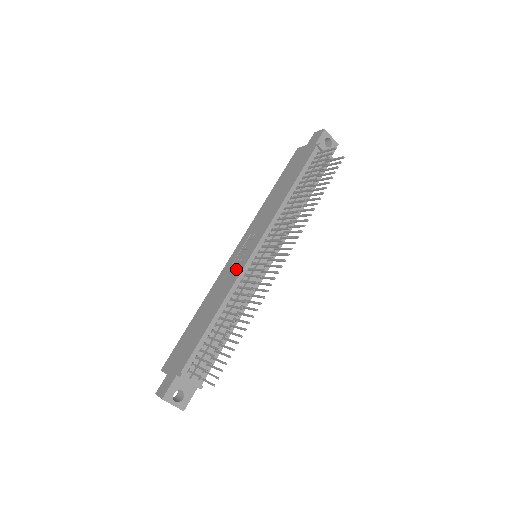
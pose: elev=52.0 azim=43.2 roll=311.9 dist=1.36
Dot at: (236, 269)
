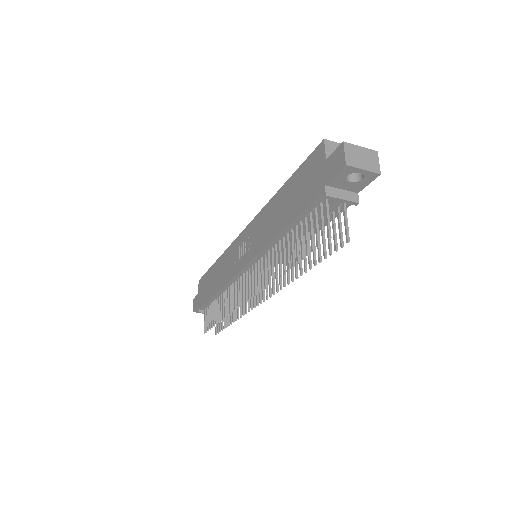
Dot at: (233, 267)
